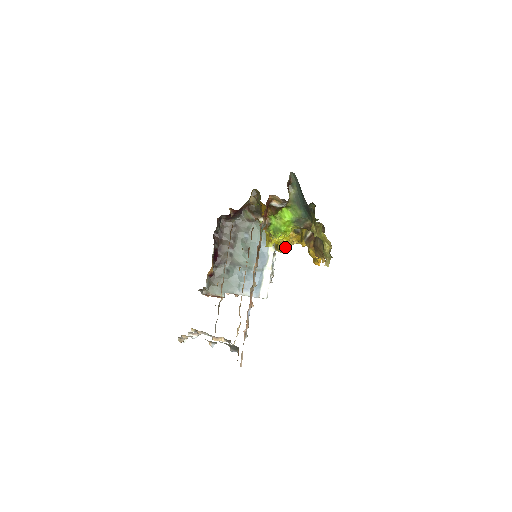
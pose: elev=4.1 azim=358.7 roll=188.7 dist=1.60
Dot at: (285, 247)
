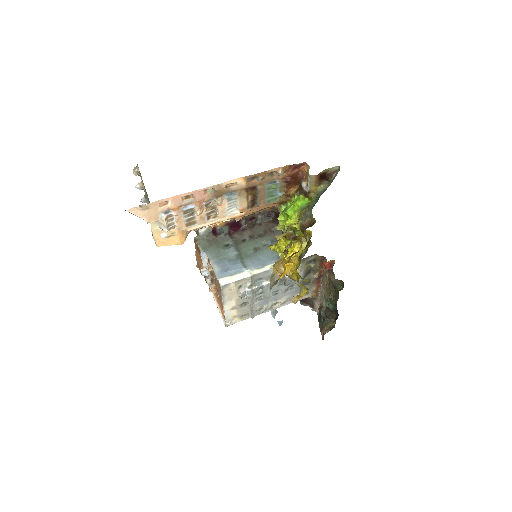
Dot at: (280, 267)
